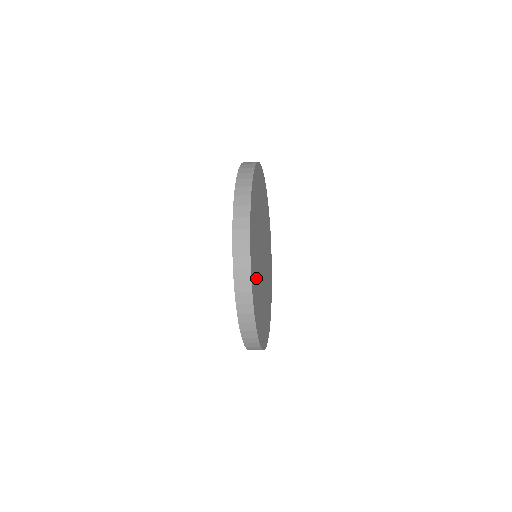
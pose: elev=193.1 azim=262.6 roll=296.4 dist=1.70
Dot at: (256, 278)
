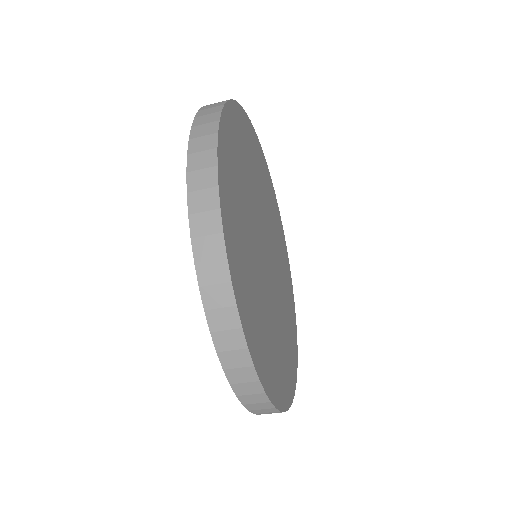
Dot at: (269, 345)
